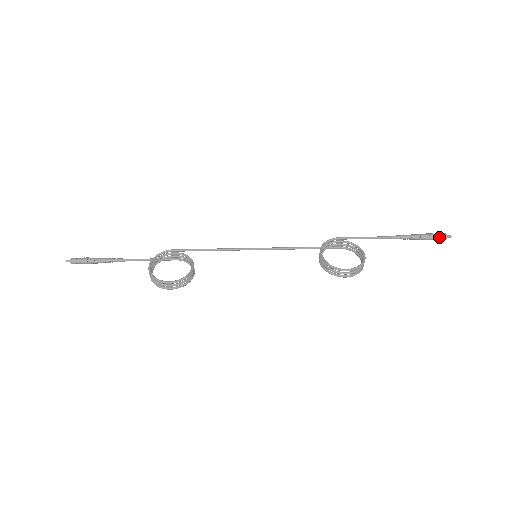
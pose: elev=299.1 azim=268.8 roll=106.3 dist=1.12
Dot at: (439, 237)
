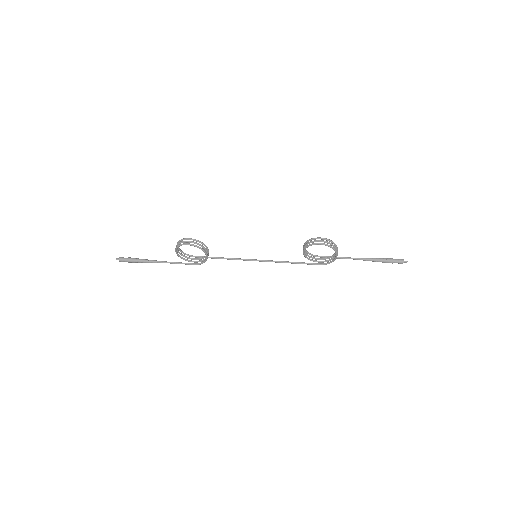
Dot at: (397, 259)
